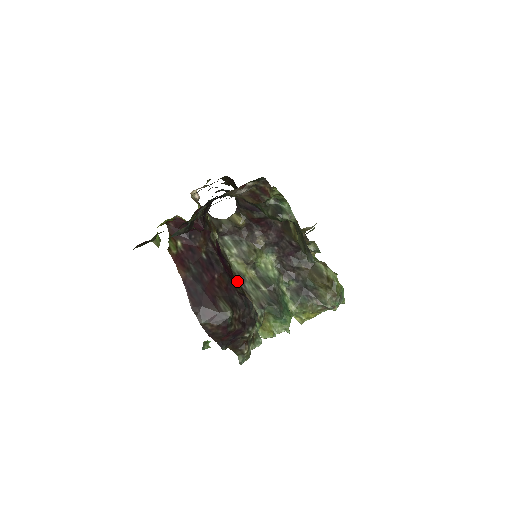
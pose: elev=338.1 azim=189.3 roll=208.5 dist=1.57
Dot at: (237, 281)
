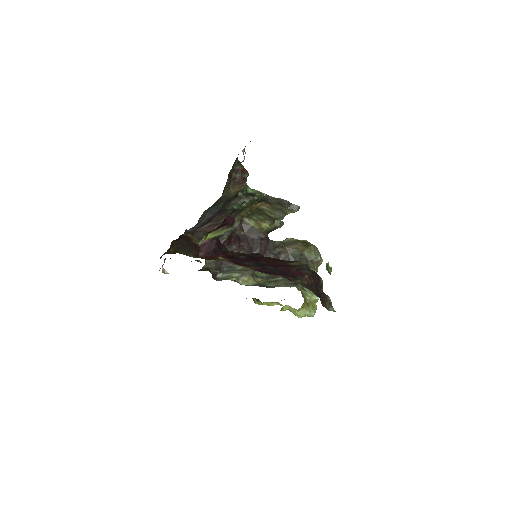
Dot at: occluded
